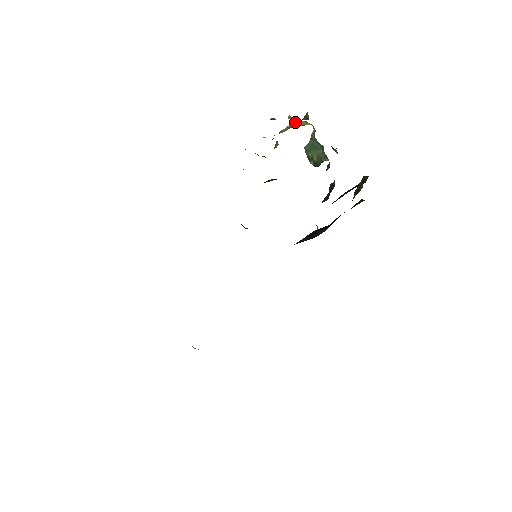
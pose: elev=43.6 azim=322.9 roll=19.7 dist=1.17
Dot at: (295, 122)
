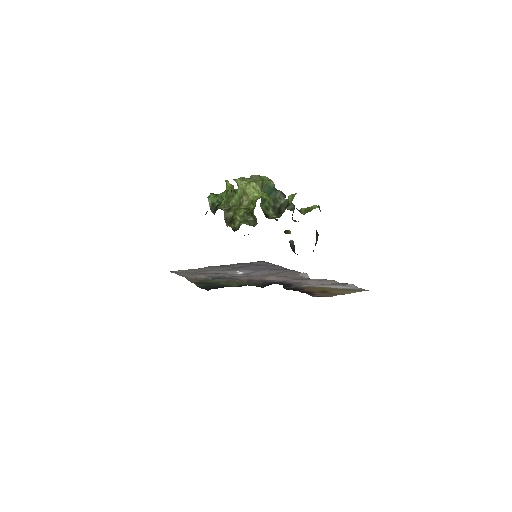
Dot at: (242, 193)
